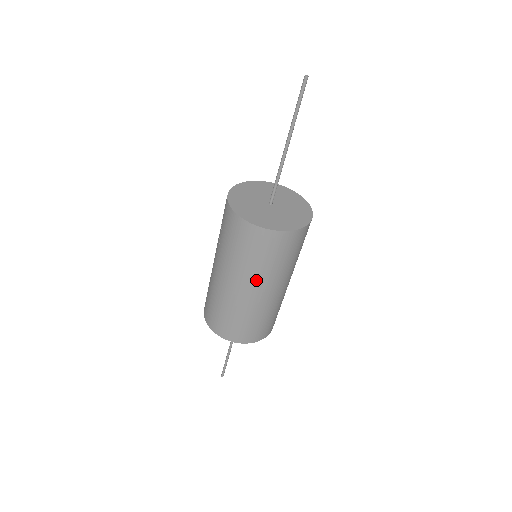
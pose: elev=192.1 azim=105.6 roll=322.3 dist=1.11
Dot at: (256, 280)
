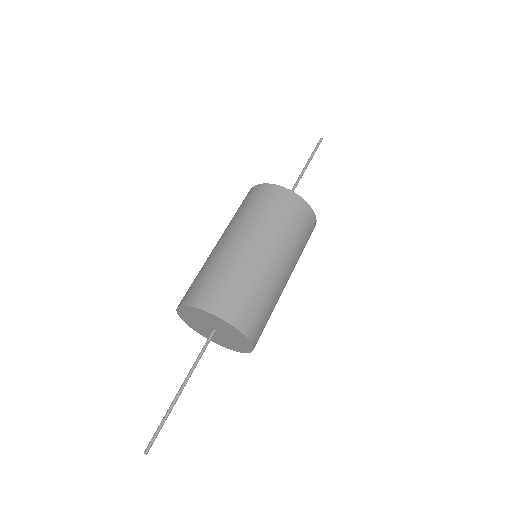
Dot at: (280, 245)
